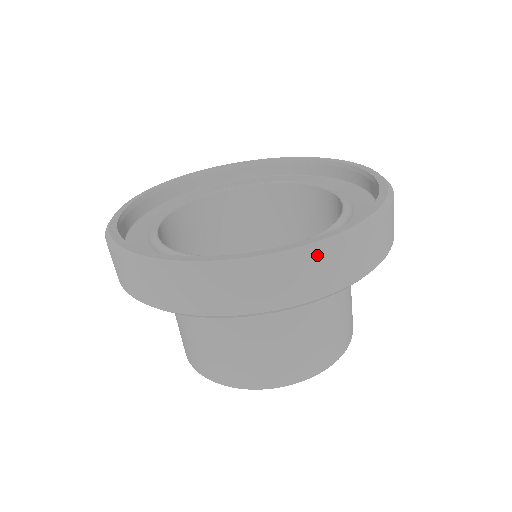
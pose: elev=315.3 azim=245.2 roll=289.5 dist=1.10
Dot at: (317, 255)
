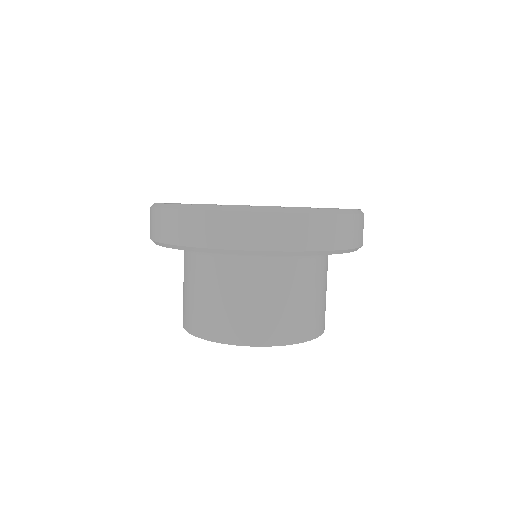
Dot at: occluded
